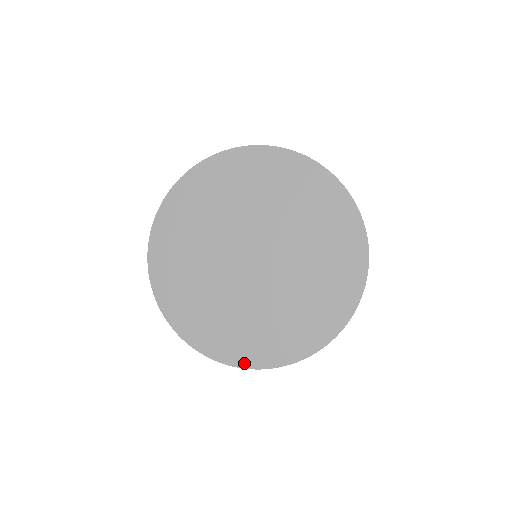
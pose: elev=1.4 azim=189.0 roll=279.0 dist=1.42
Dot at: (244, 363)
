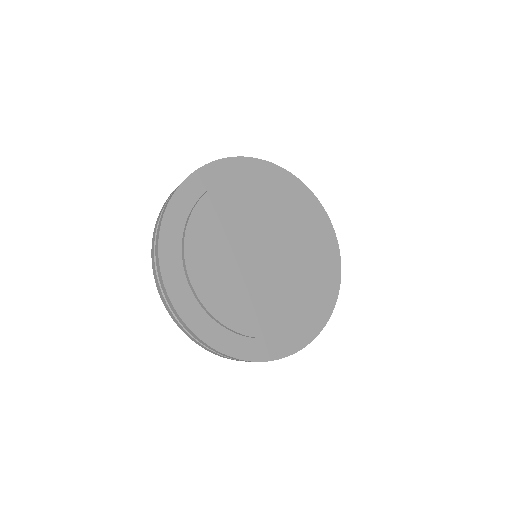
Dot at: (280, 354)
